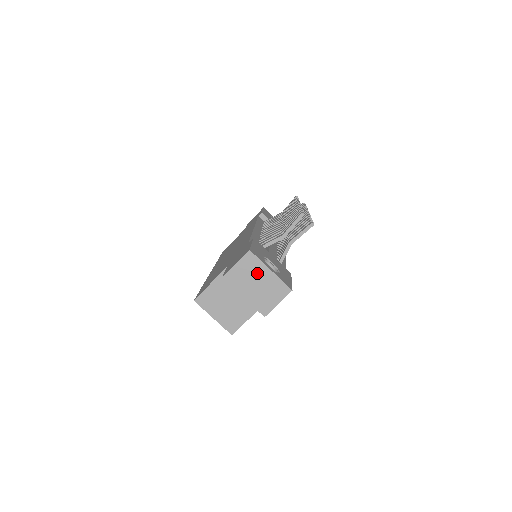
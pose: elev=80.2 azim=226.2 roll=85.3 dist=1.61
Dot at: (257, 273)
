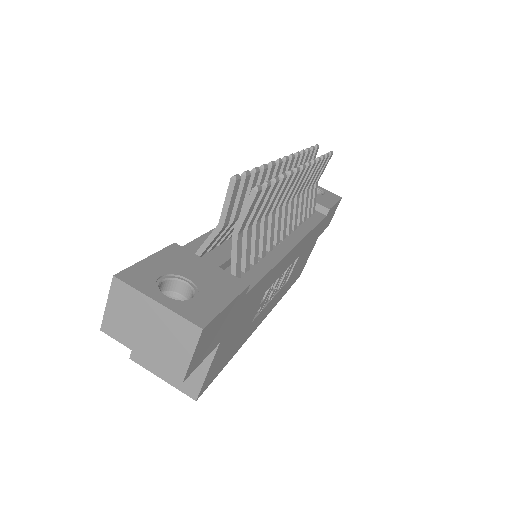
Dot at: (140, 311)
